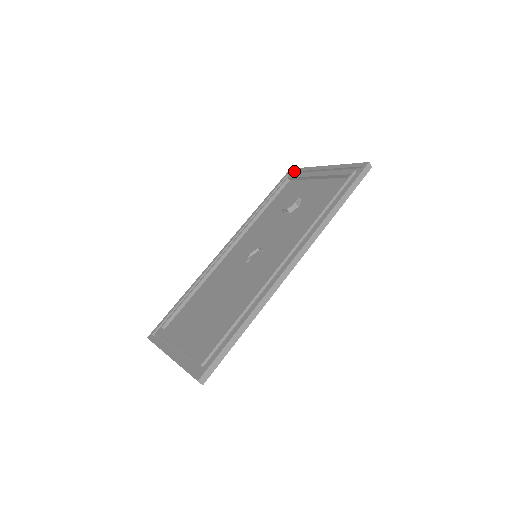
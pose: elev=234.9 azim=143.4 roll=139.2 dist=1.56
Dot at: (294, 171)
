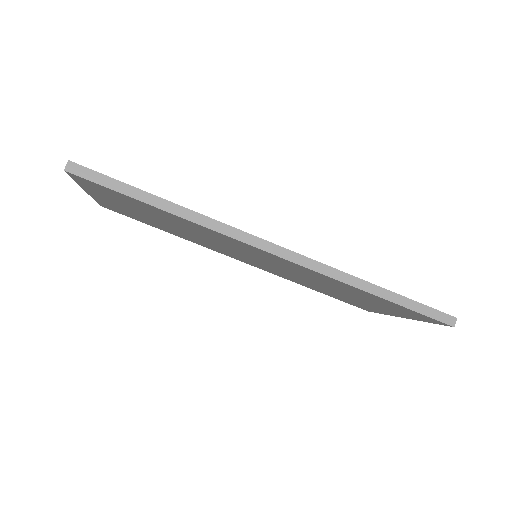
Dot at: occluded
